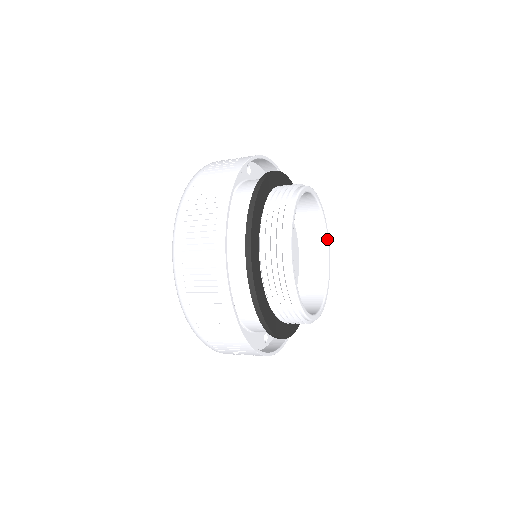
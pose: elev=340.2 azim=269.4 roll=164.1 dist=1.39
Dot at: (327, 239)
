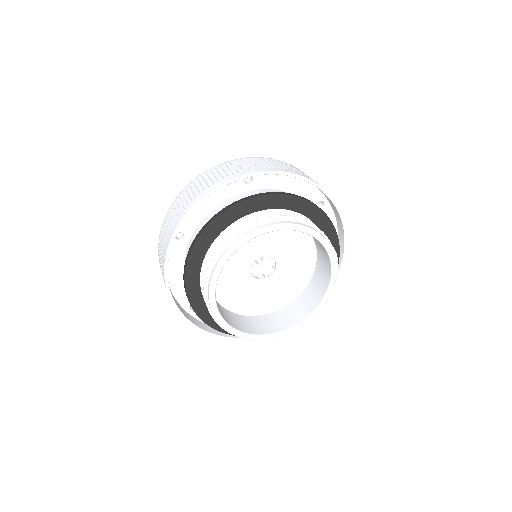
Dot at: (331, 265)
